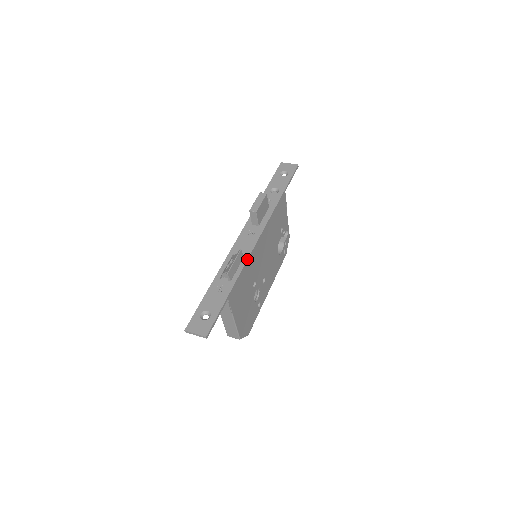
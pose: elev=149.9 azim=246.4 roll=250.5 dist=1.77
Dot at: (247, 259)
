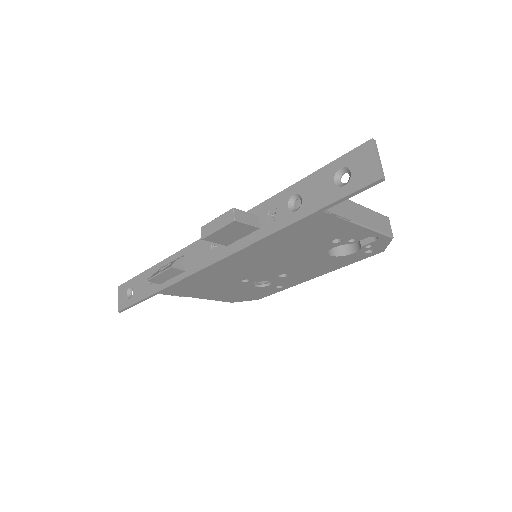
Dot at: (183, 278)
